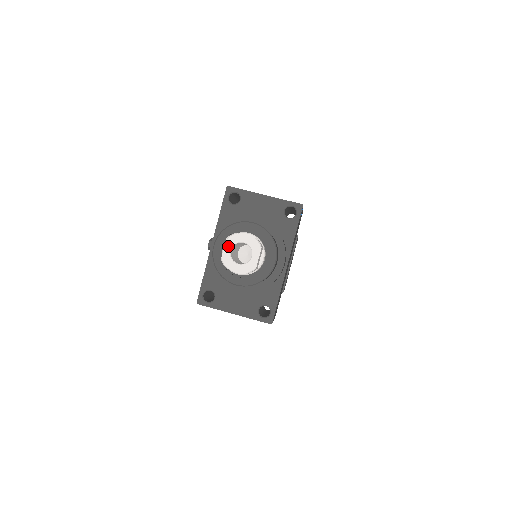
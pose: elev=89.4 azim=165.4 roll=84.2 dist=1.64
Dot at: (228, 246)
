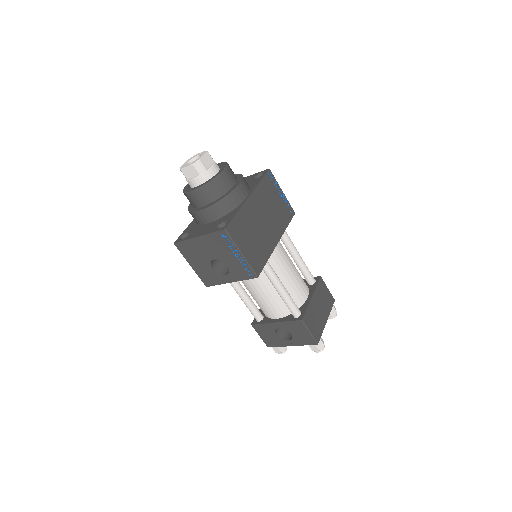
Dot at: (187, 162)
